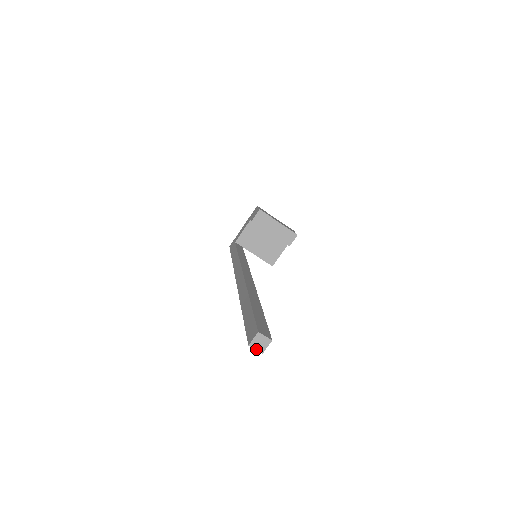
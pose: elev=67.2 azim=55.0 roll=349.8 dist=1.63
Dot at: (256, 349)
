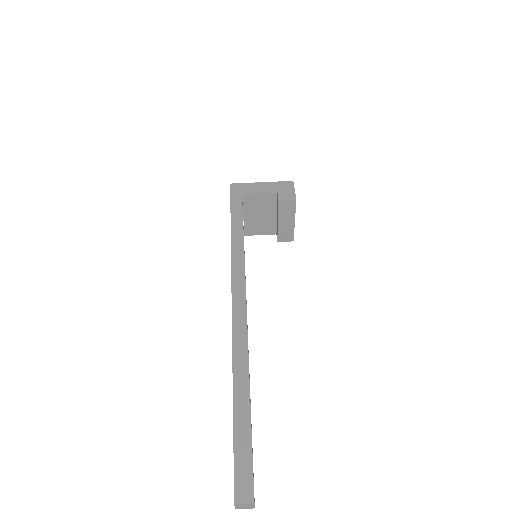
Dot at: (236, 507)
